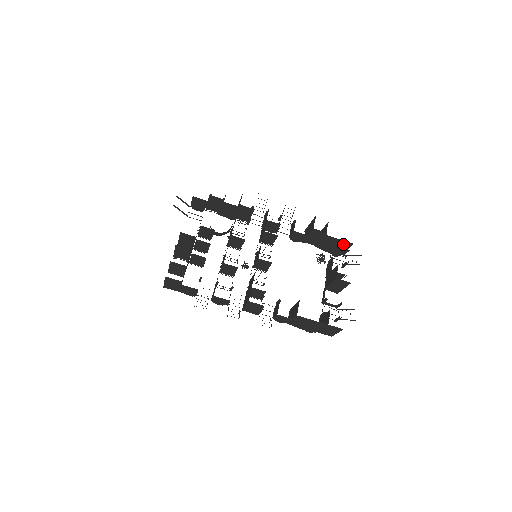
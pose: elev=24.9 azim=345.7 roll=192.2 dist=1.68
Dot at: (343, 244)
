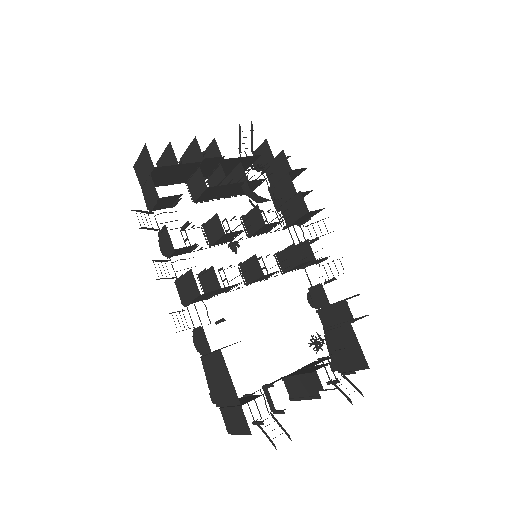
Dot at: (357, 357)
